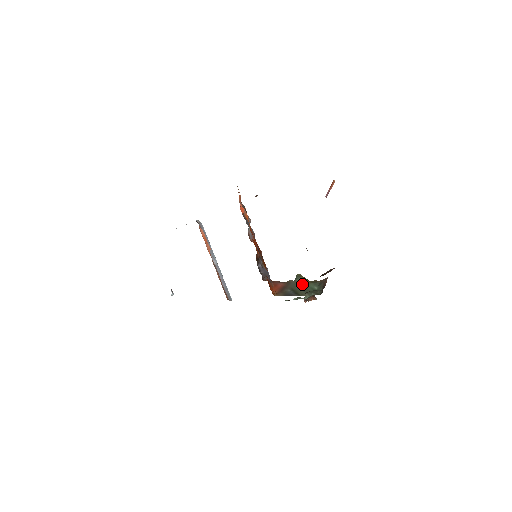
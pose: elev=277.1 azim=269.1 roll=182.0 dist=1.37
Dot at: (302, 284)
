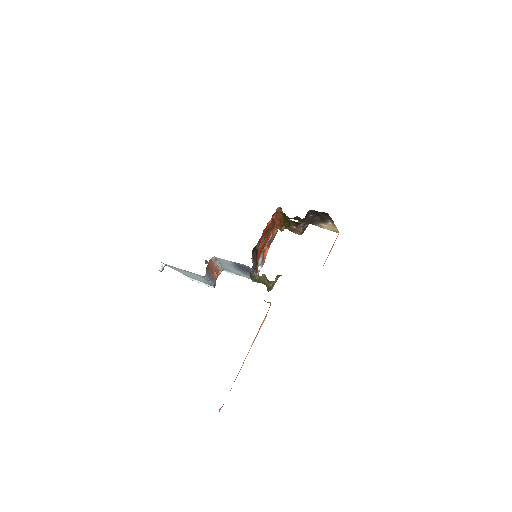
Dot at: occluded
